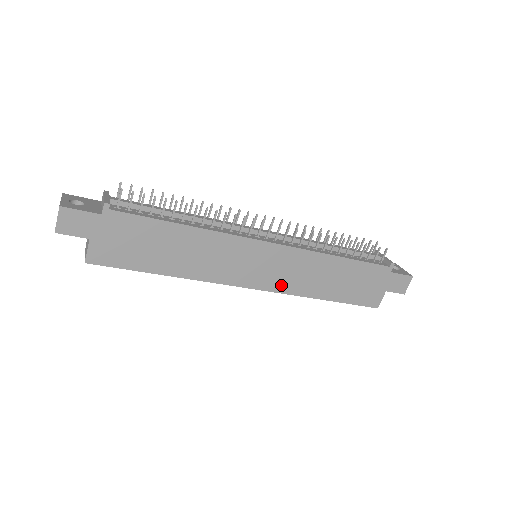
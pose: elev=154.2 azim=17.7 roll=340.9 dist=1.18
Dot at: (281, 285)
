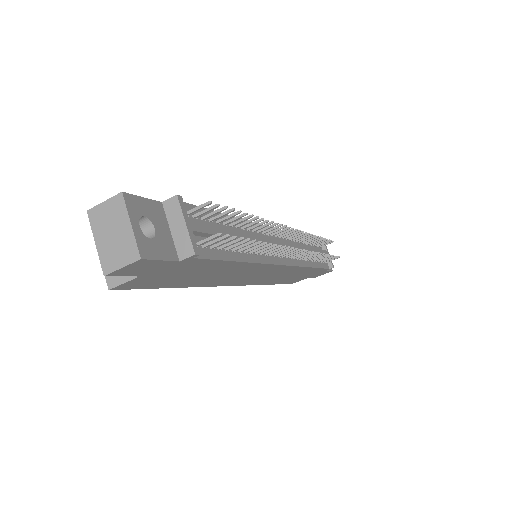
Dot at: (256, 282)
